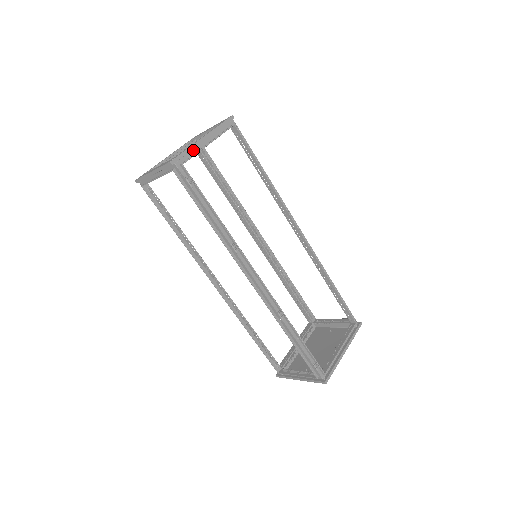
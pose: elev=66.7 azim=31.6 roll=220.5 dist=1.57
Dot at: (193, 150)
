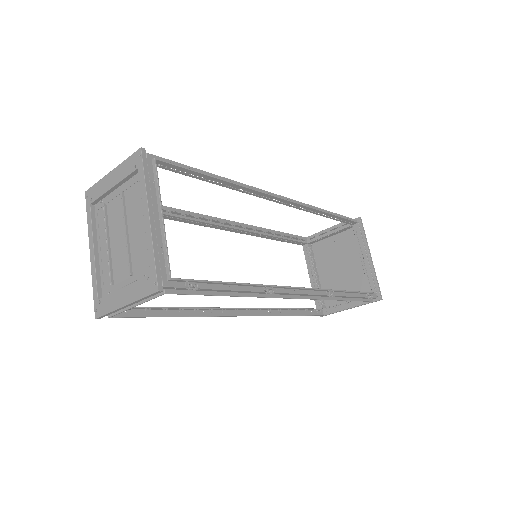
Dot at: (158, 246)
